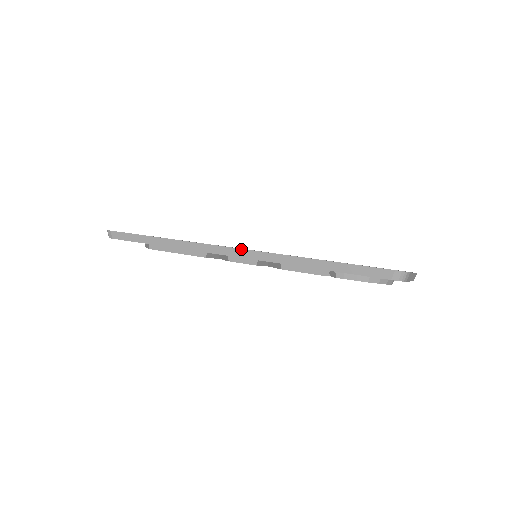
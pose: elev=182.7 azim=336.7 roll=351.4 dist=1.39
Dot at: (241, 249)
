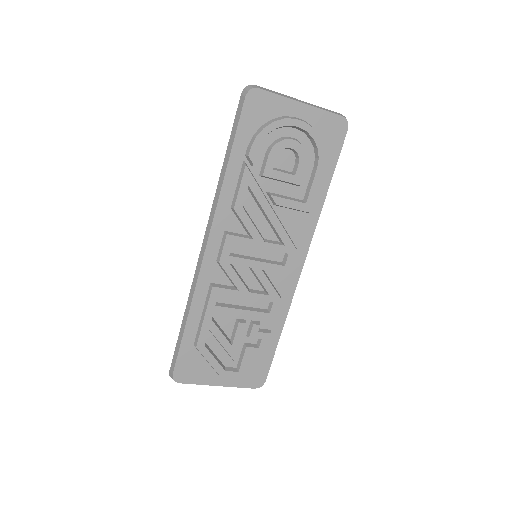
Dot at: (204, 236)
